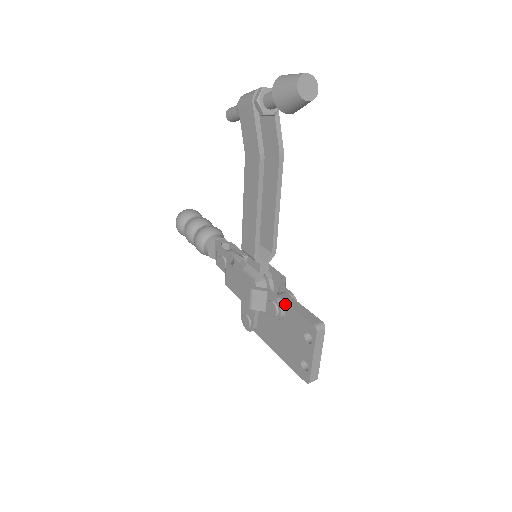
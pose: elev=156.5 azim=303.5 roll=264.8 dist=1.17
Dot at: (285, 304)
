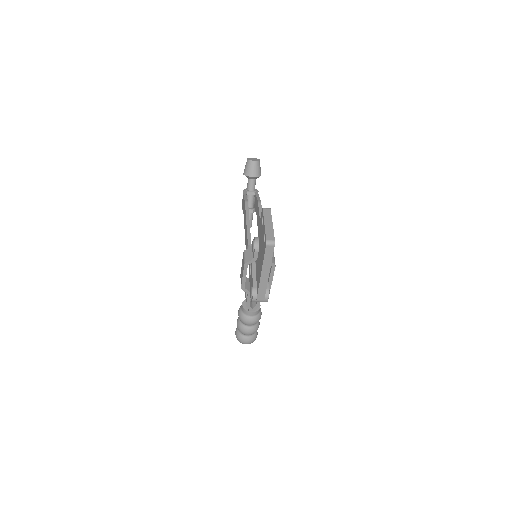
Dot at: (258, 235)
